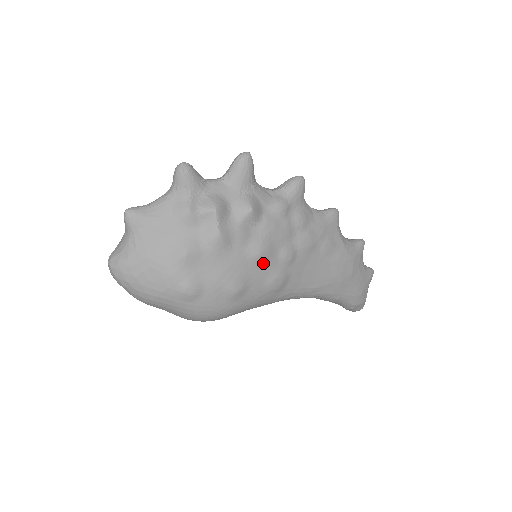
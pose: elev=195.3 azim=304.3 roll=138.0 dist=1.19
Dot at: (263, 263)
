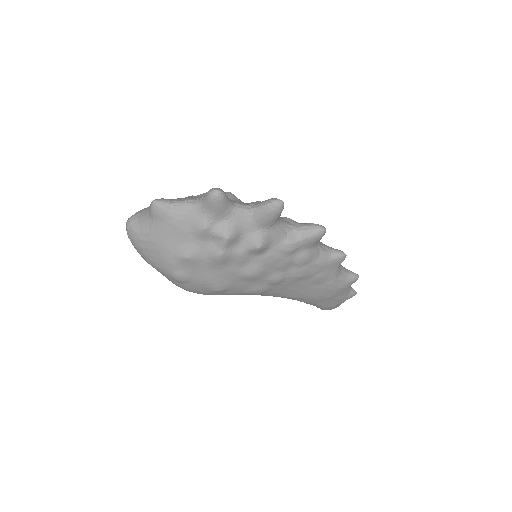
Dot at: (251, 280)
